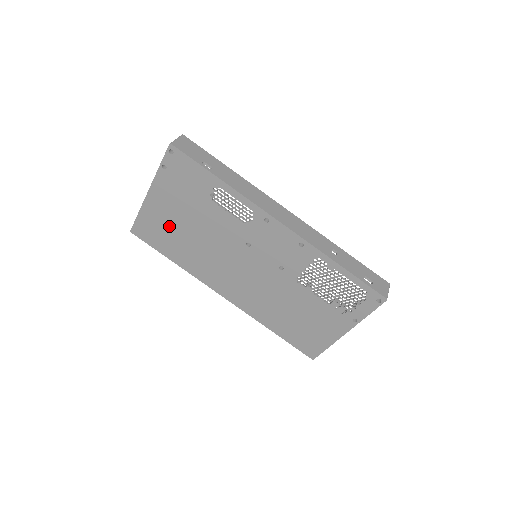
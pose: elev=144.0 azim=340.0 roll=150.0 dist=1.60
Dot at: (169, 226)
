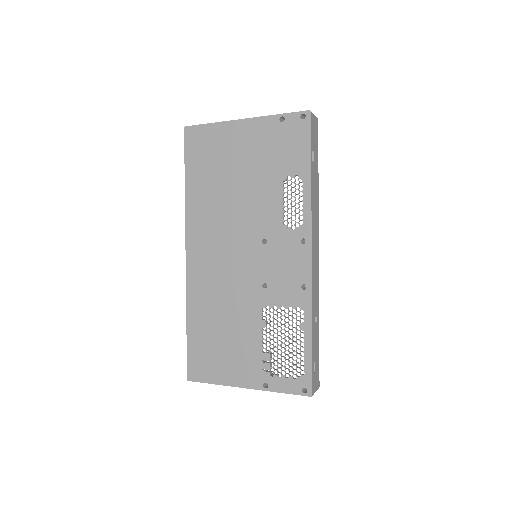
Dot at: (222, 159)
